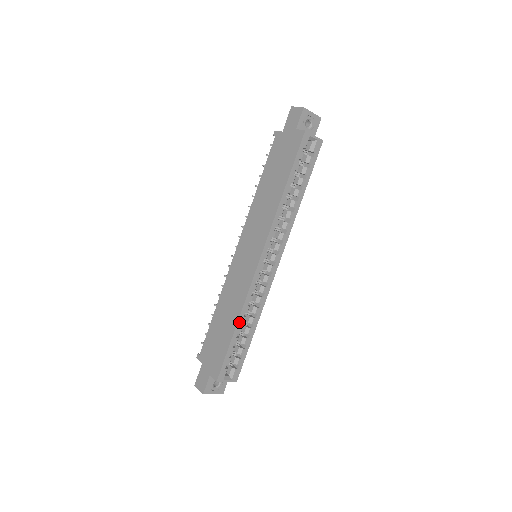
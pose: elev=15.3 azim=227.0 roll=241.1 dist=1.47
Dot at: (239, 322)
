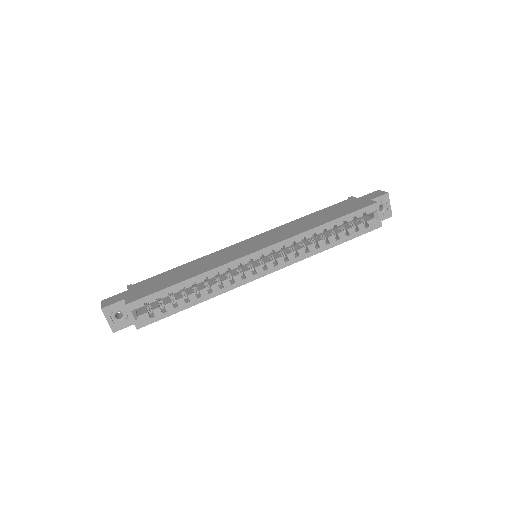
Dot at: (195, 278)
